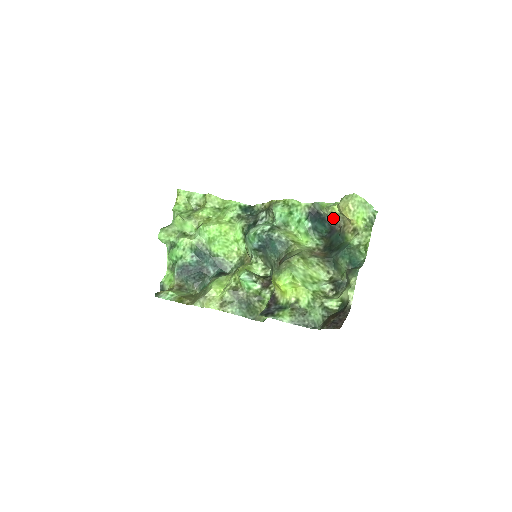
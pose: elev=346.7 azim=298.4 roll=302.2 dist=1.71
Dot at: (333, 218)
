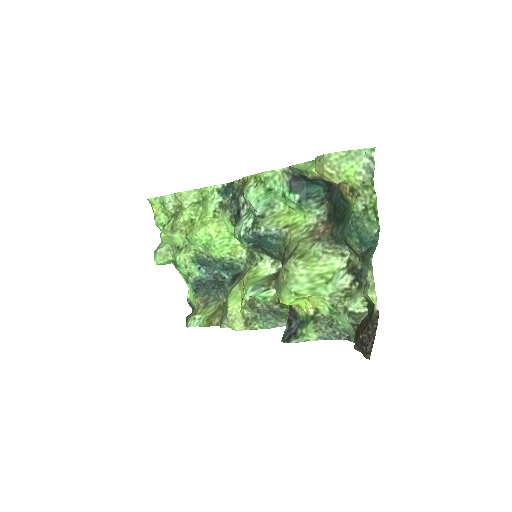
Dot at: (321, 178)
